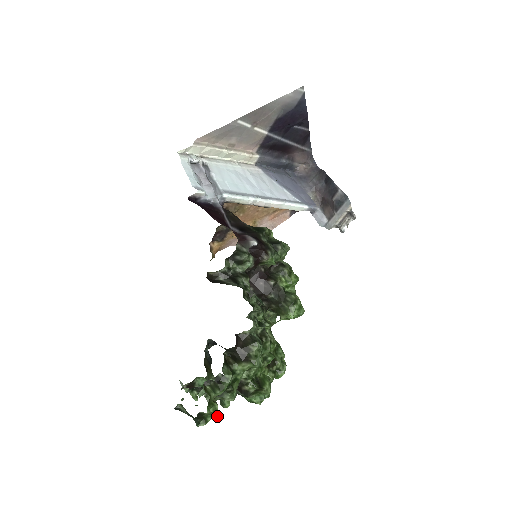
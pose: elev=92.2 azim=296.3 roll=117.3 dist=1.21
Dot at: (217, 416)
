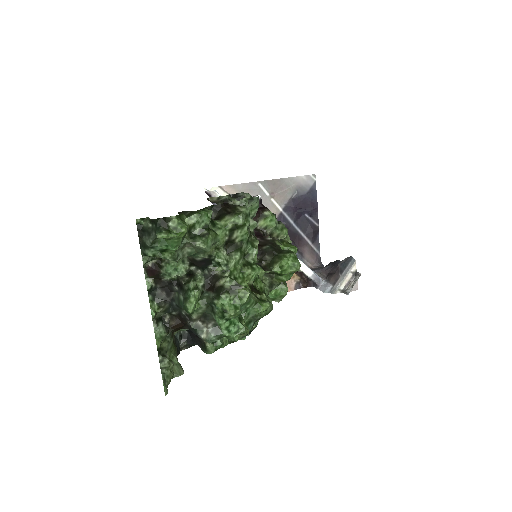
Dot at: (167, 392)
